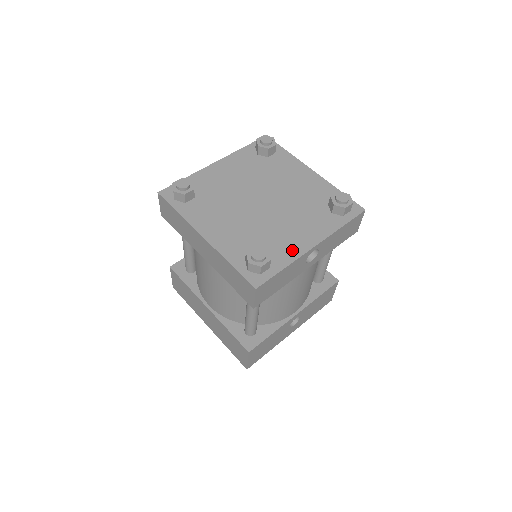
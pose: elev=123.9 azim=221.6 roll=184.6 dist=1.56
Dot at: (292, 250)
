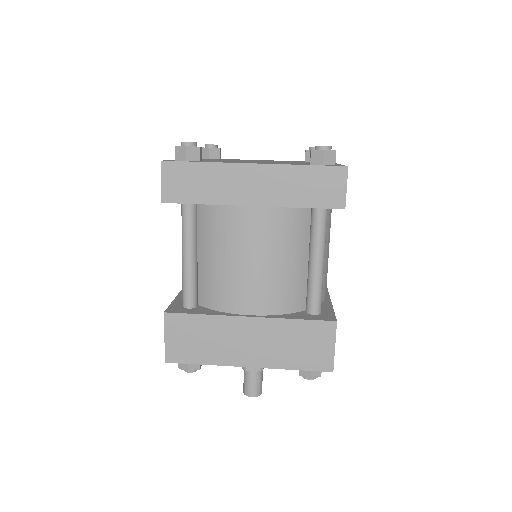
Dot at: occluded
